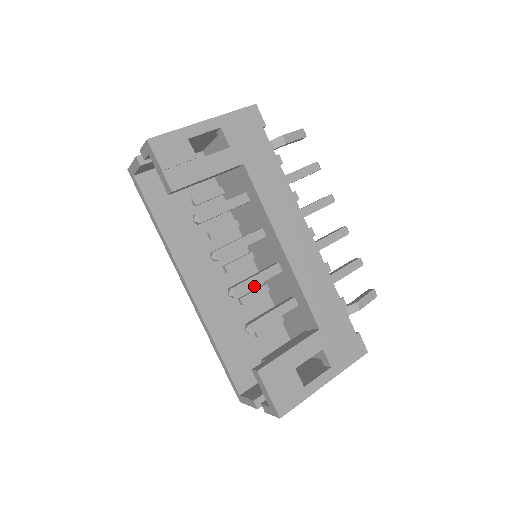
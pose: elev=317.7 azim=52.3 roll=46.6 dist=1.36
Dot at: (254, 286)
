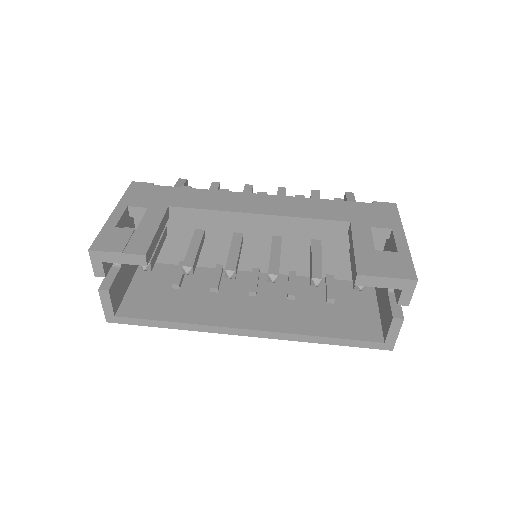
Dot at: (279, 259)
